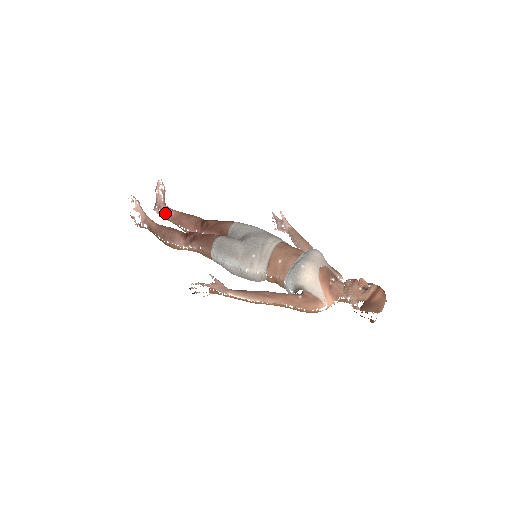
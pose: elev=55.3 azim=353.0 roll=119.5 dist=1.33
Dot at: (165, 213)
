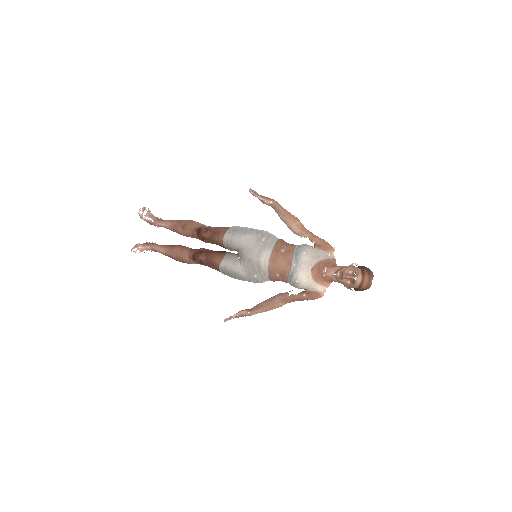
Dot at: occluded
